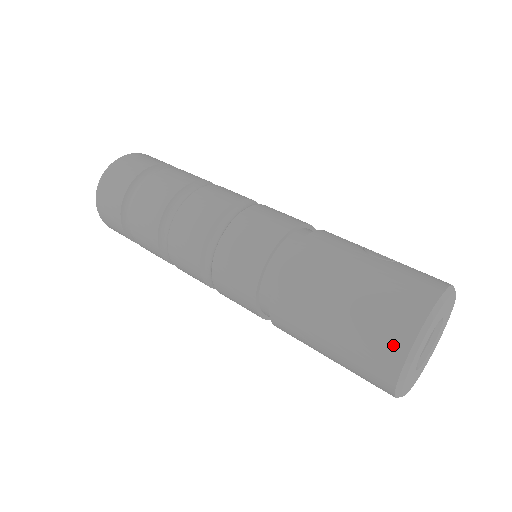
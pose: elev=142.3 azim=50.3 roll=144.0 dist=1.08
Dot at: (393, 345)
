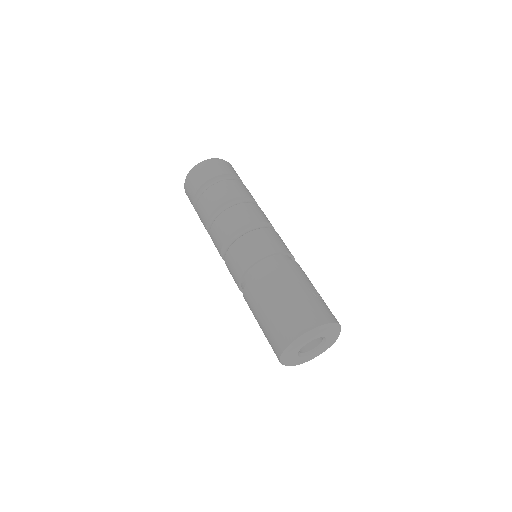
Dot at: (288, 335)
